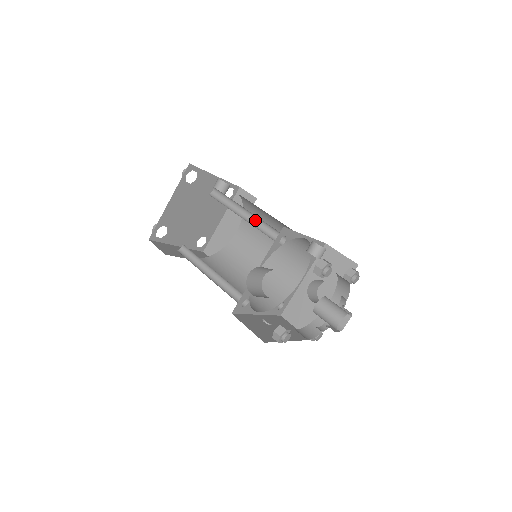
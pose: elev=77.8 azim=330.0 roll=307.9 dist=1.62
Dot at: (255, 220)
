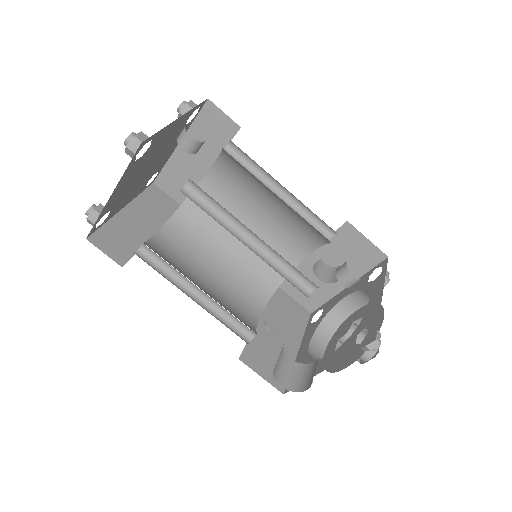
Dot at: (268, 249)
